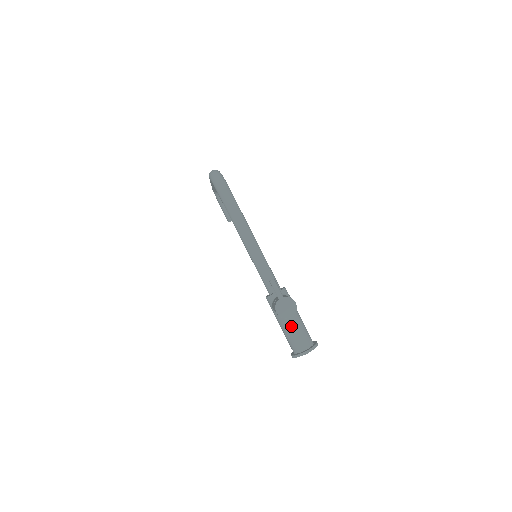
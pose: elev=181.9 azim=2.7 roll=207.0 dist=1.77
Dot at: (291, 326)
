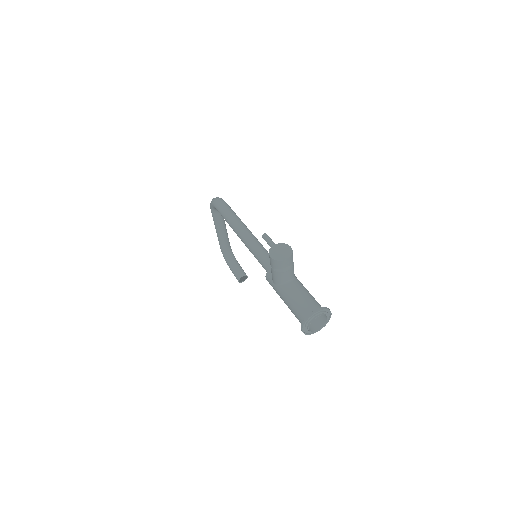
Dot at: (295, 291)
